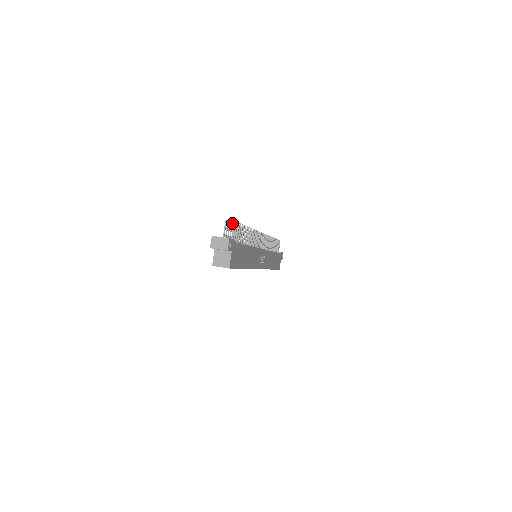
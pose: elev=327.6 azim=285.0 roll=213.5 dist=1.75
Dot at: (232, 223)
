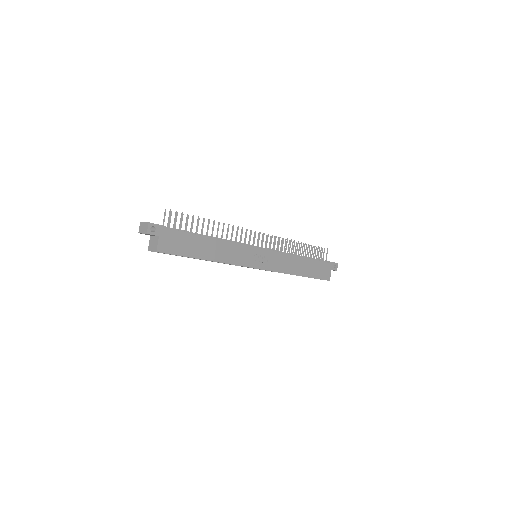
Dot at: (183, 214)
